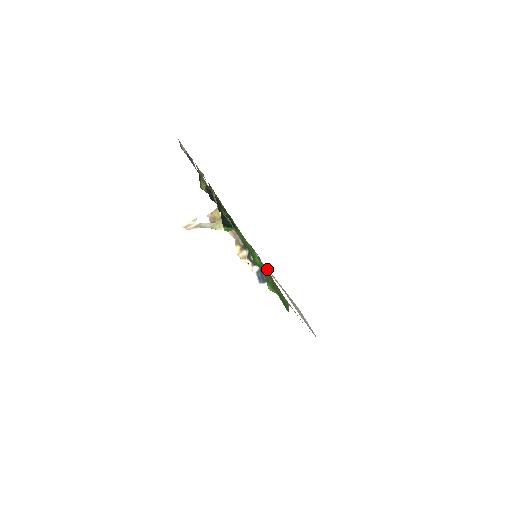
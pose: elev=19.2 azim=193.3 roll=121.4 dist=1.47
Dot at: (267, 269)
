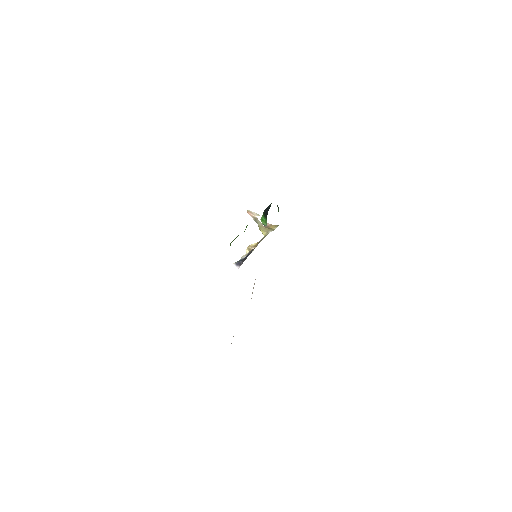
Dot at: occluded
